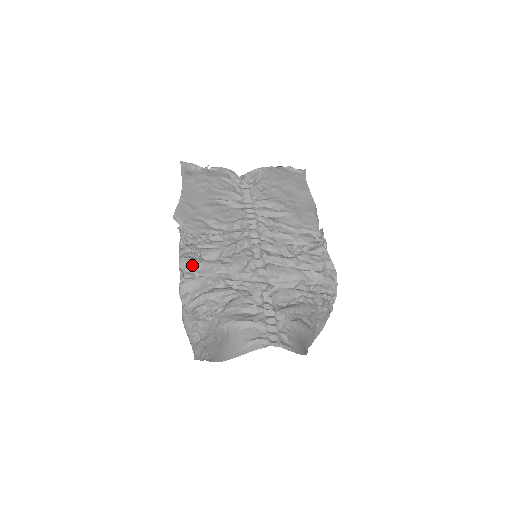
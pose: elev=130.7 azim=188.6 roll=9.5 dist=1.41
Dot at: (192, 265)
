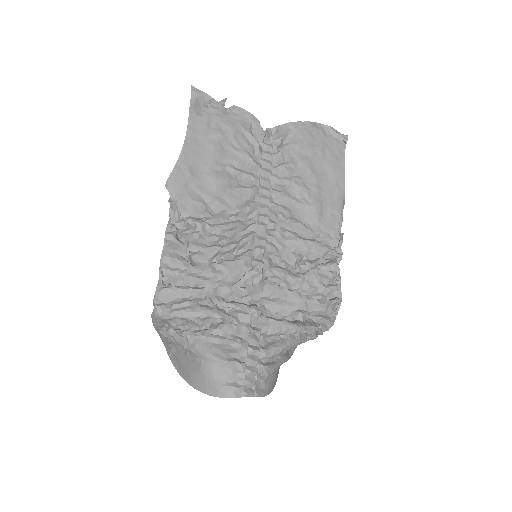
Dot at: (176, 268)
